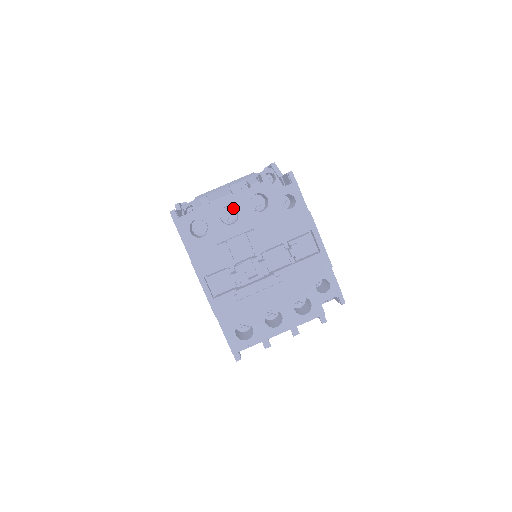
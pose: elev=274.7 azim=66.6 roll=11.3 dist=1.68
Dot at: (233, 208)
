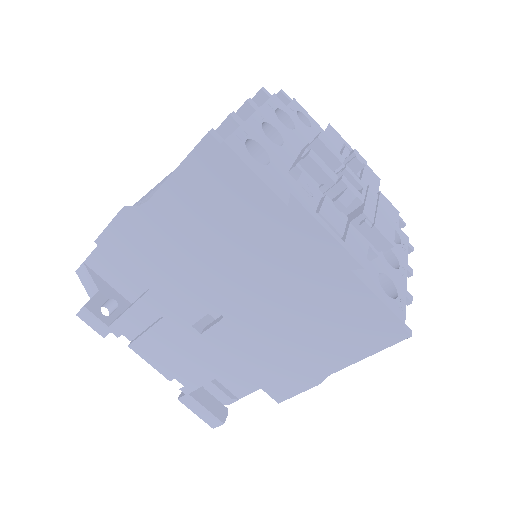
Dot at: occluded
